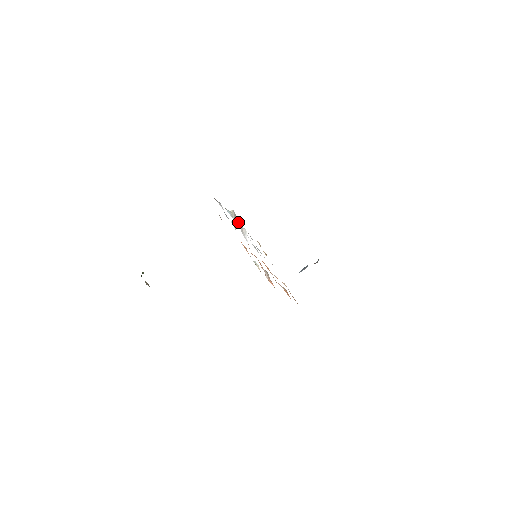
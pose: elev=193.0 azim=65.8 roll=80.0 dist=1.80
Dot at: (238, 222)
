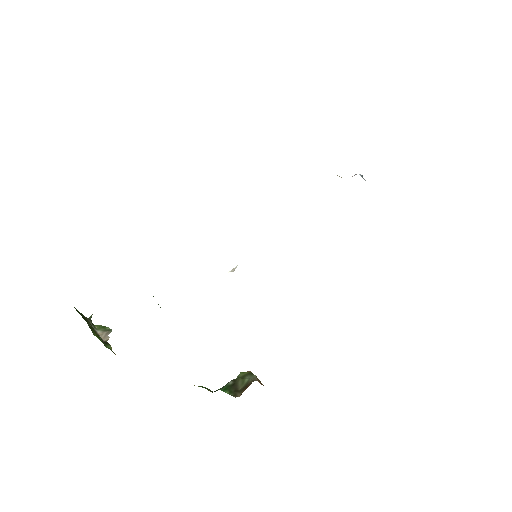
Dot at: occluded
